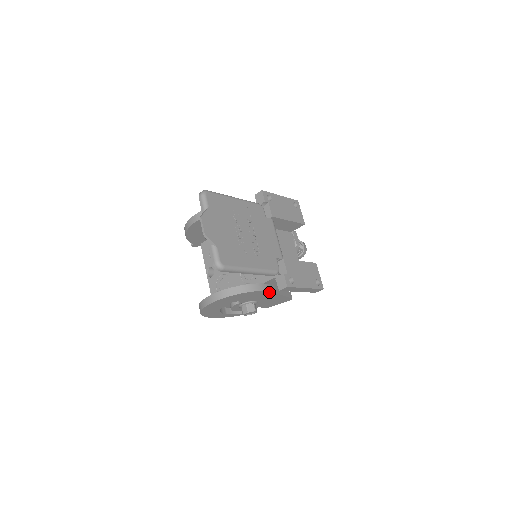
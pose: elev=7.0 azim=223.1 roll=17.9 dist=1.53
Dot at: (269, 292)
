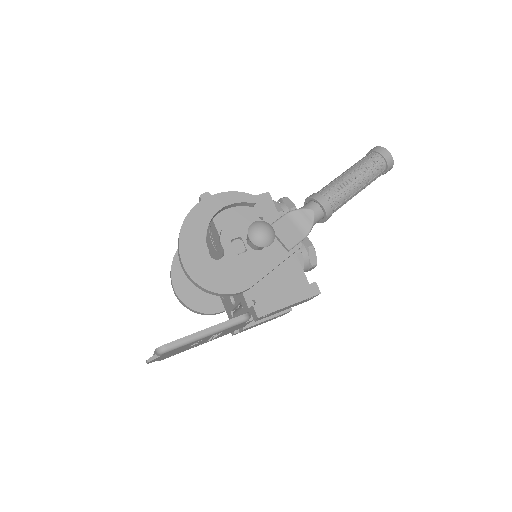
Dot at: occluded
